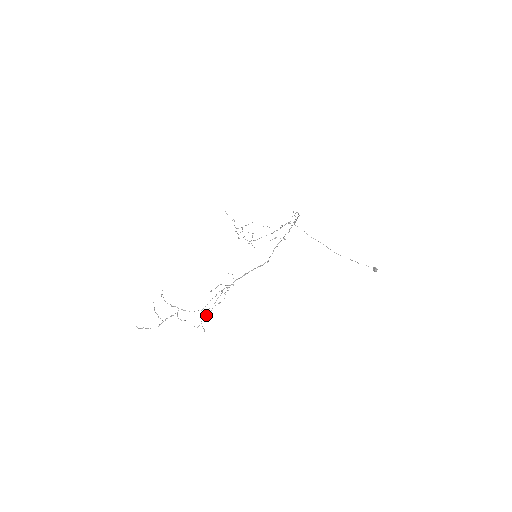
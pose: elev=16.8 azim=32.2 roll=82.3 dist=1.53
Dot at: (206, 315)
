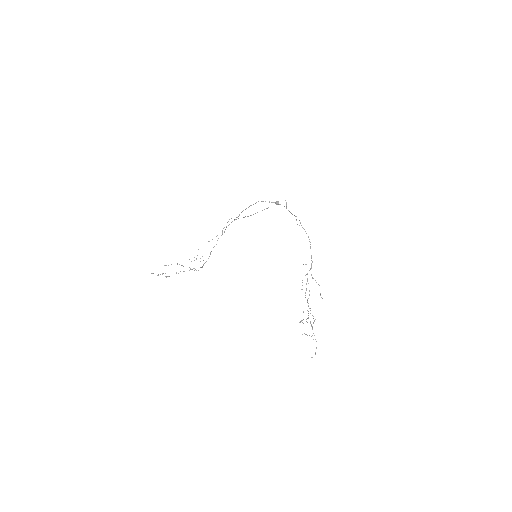
Dot at: occluded
